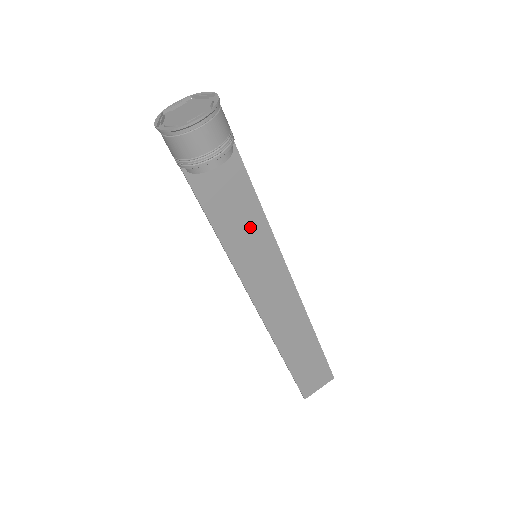
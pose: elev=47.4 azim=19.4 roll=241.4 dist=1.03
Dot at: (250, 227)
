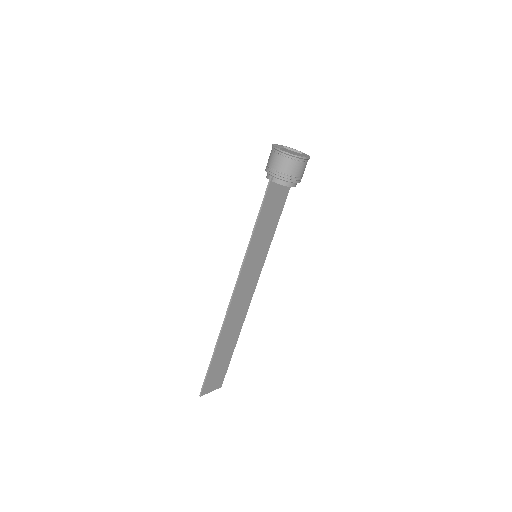
Dot at: (266, 235)
